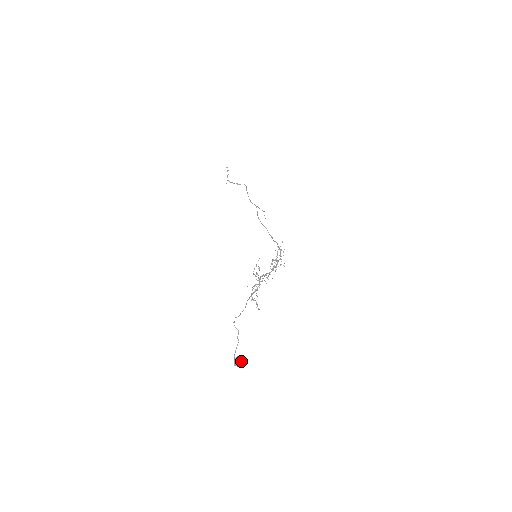
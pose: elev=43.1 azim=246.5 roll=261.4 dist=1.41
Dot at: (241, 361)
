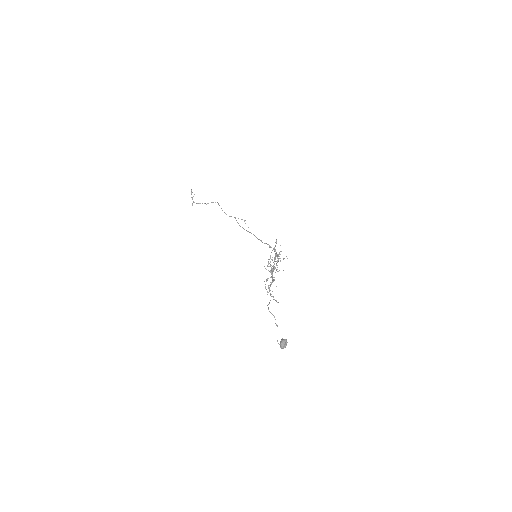
Dot at: (287, 342)
